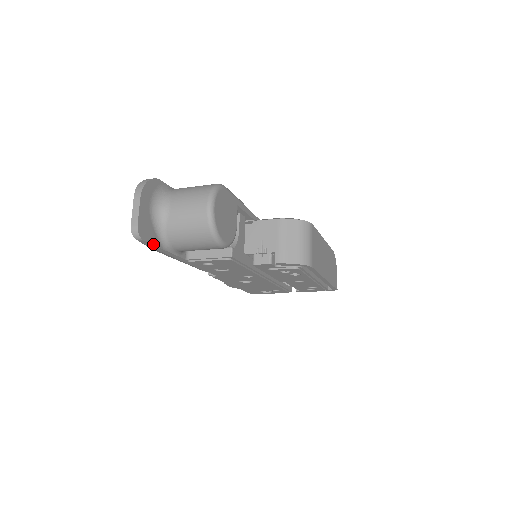
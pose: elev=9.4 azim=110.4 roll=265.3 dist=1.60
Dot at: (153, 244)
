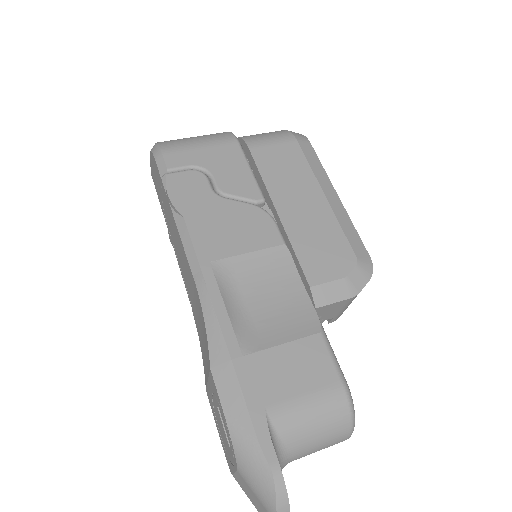
Dot at: occluded
